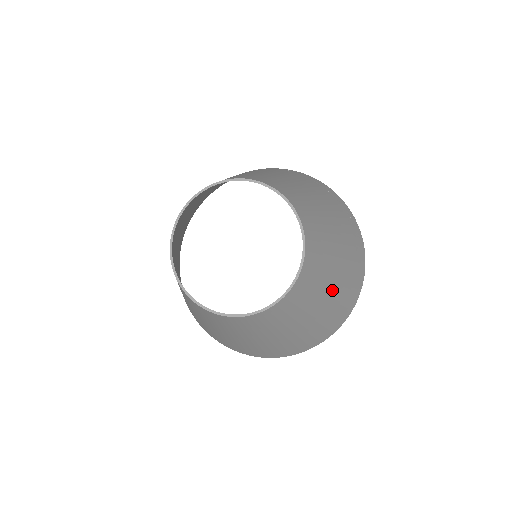
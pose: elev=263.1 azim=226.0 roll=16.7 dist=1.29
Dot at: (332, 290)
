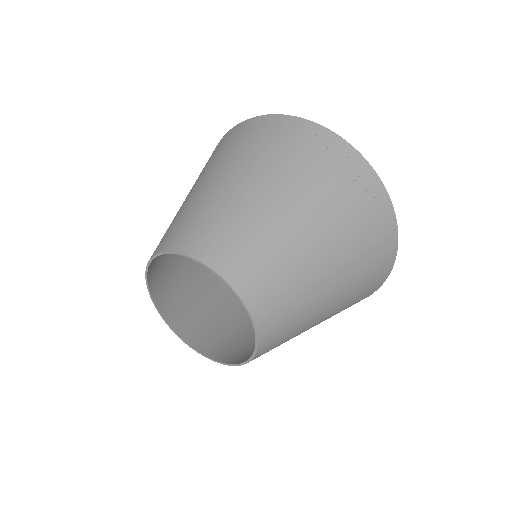
Dot at: (333, 289)
